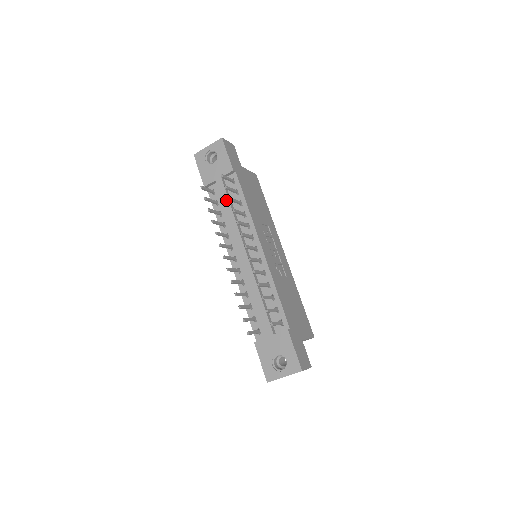
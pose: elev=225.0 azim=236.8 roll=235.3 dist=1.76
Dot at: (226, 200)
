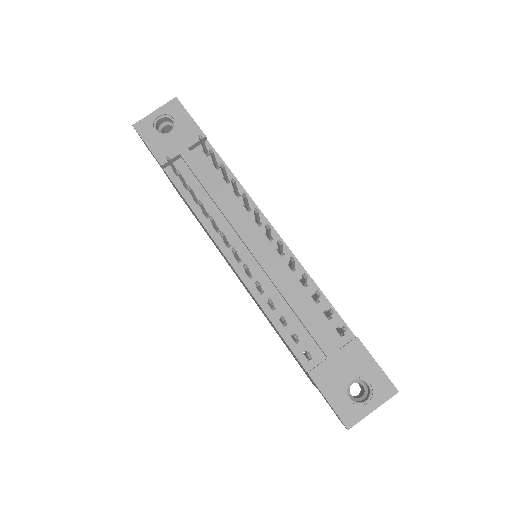
Dot at: (204, 177)
